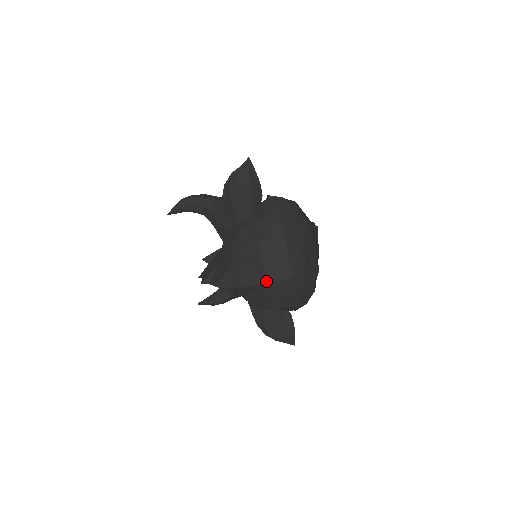
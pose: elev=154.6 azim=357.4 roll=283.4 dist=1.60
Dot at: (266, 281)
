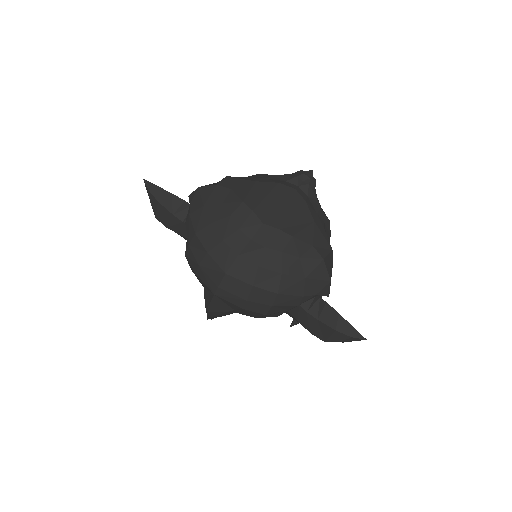
Dot at: (212, 294)
